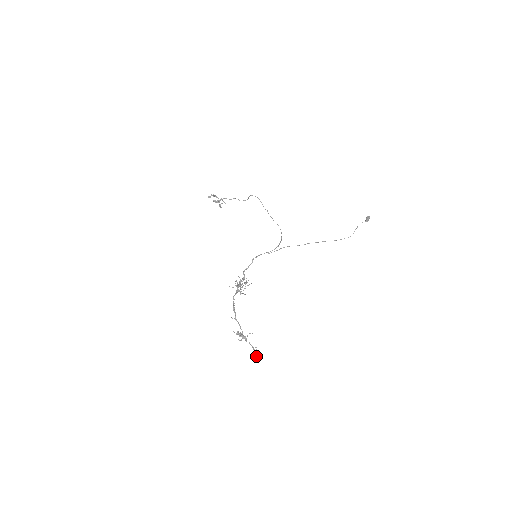
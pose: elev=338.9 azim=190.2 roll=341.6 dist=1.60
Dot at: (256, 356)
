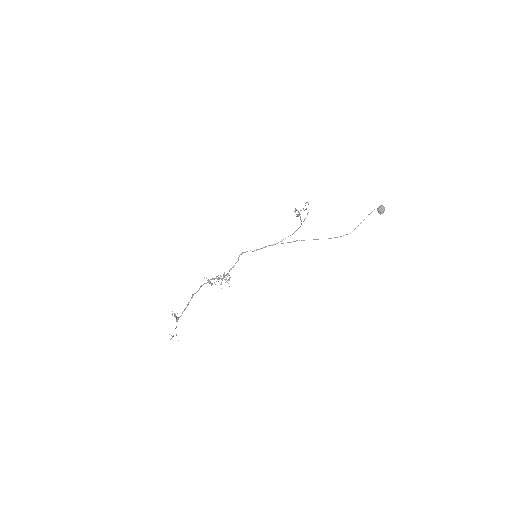
Dot at: (172, 337)
